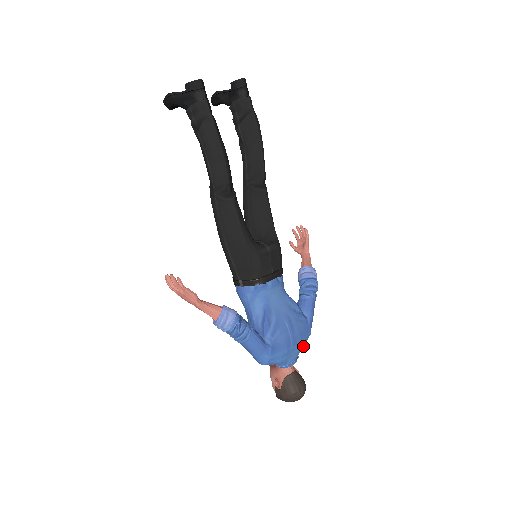
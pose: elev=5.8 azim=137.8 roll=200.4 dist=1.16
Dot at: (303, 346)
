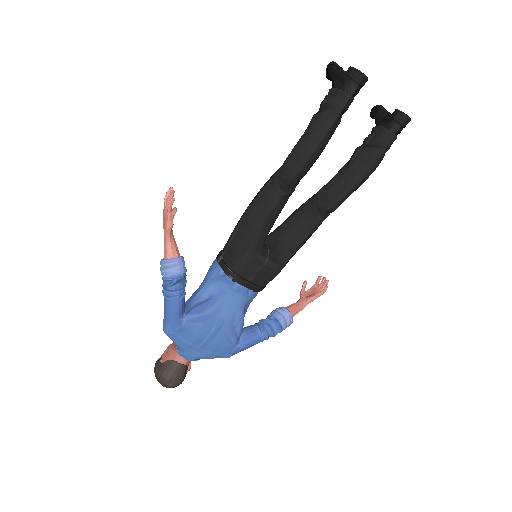
Dot at: (211, 358)
